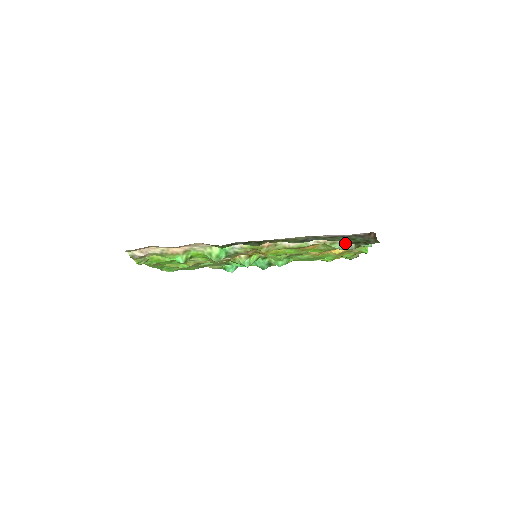
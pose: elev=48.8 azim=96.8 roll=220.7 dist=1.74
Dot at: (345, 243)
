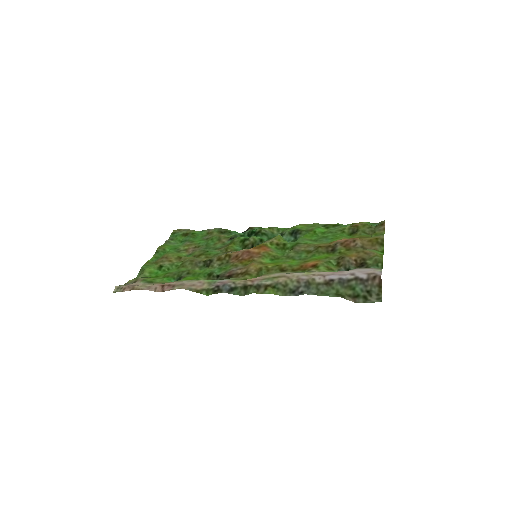
Dot at: occluded
